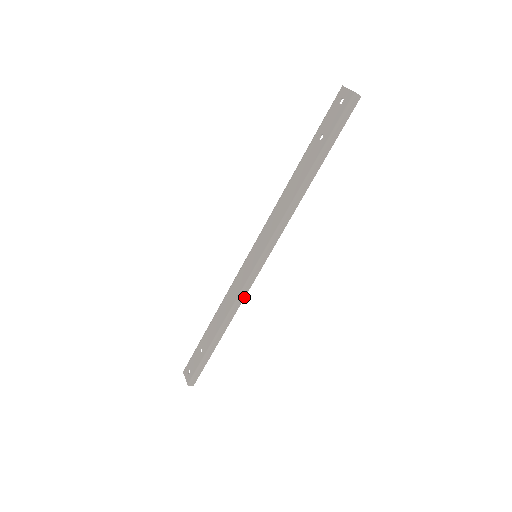
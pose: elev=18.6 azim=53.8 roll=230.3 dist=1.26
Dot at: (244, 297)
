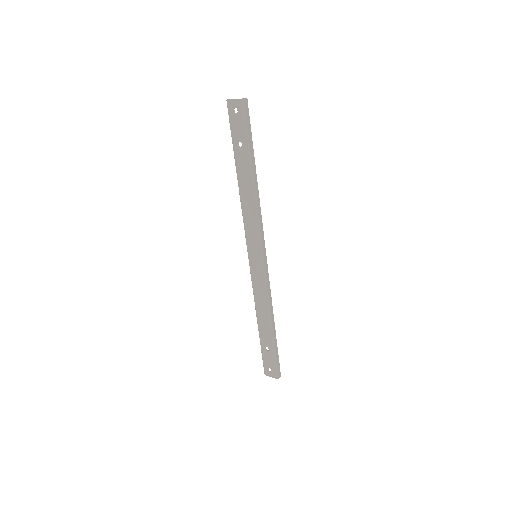
Dot at: (270, 289)
